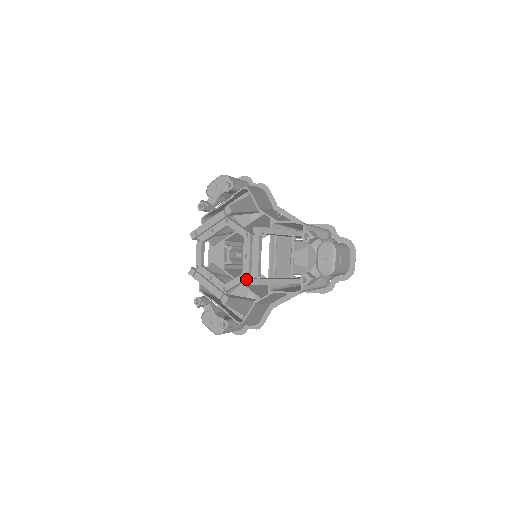
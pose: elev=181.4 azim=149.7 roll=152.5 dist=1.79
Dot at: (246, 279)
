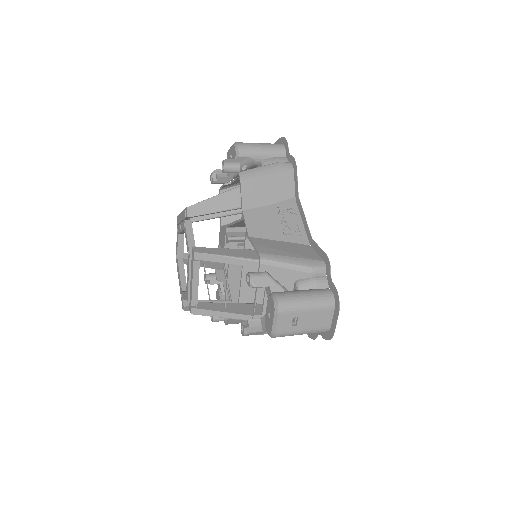
Dot at: (189, 299)
